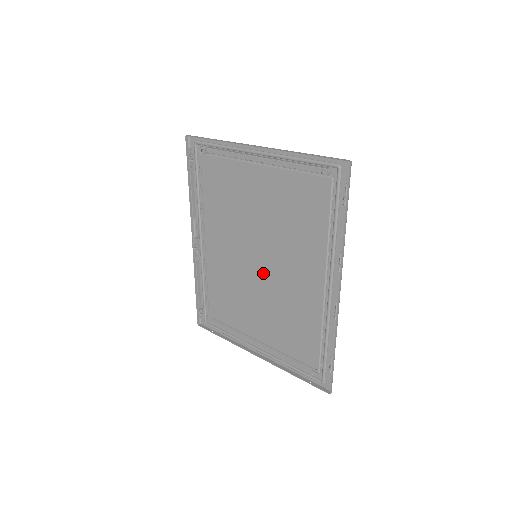
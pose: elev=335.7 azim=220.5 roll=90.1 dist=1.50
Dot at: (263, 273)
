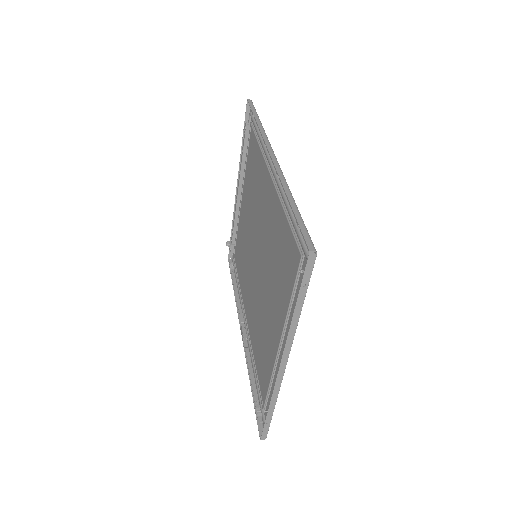
Dot at: (260, 259)
